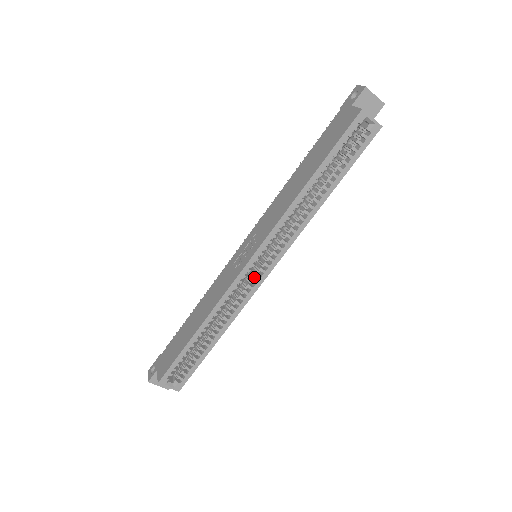
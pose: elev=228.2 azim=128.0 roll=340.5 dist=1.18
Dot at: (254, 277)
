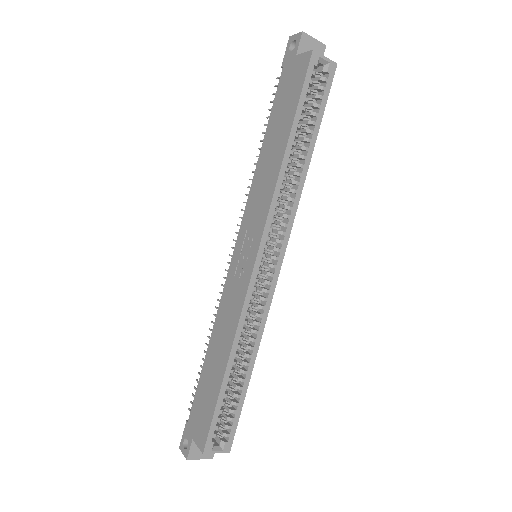
Dot at: (265, 278)
